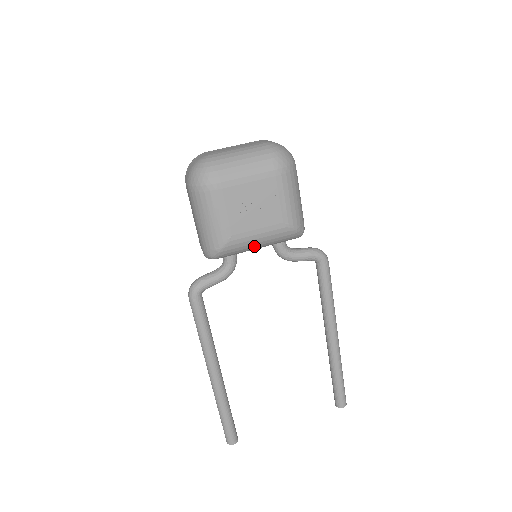
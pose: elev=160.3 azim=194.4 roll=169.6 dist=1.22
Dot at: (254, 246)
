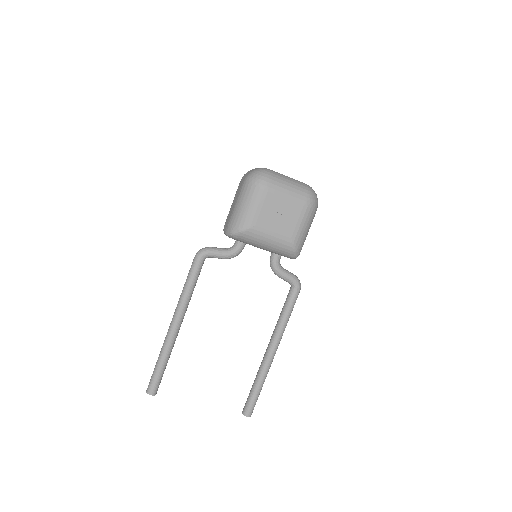
Dot at: (263, 243)
